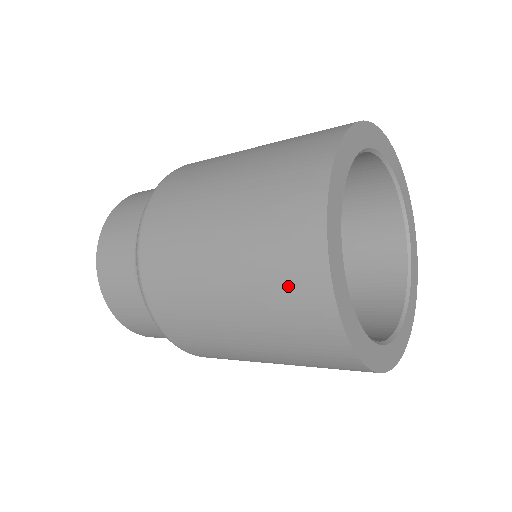
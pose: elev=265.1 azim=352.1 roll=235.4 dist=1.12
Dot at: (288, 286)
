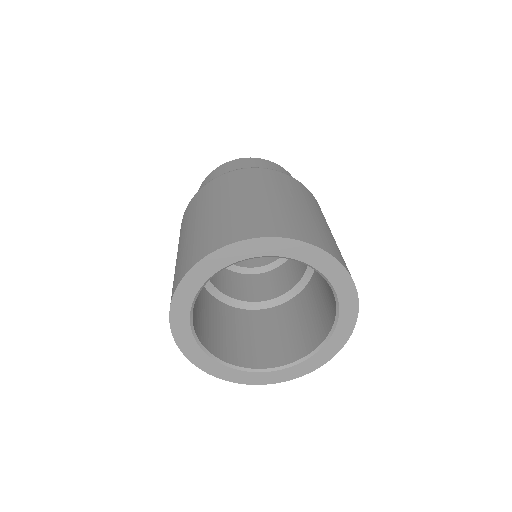
Dot at: occluded
